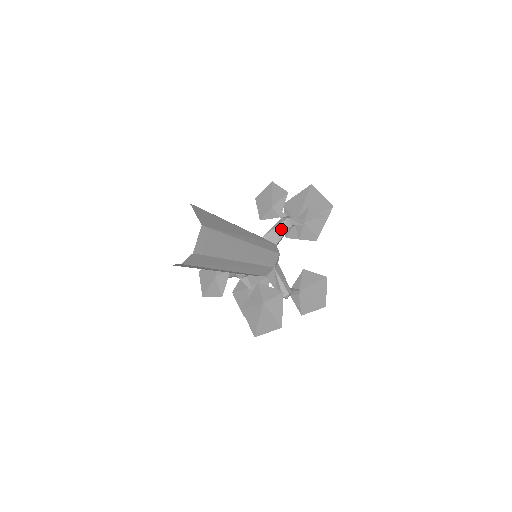
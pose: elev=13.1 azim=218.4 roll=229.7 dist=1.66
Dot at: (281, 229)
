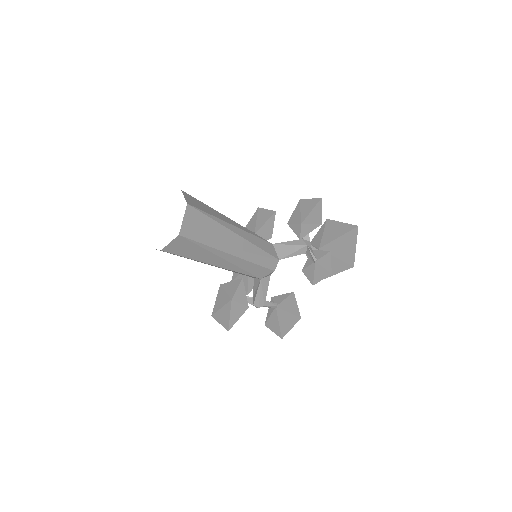
Dot at: (293, 250)
